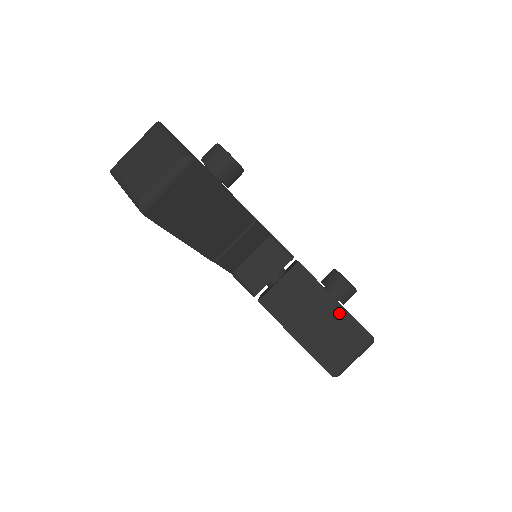
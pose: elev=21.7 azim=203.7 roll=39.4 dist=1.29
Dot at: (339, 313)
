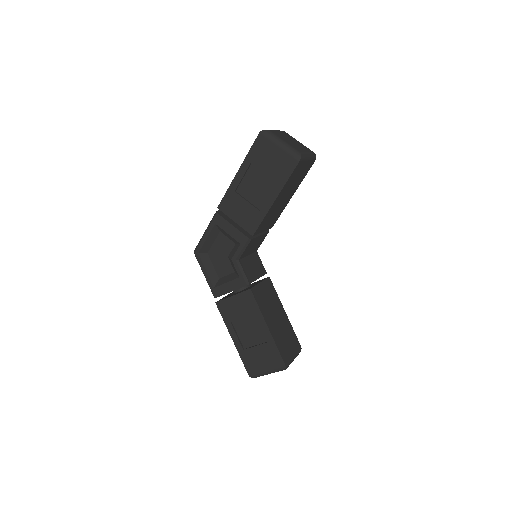
Dot at: (287, 322)
